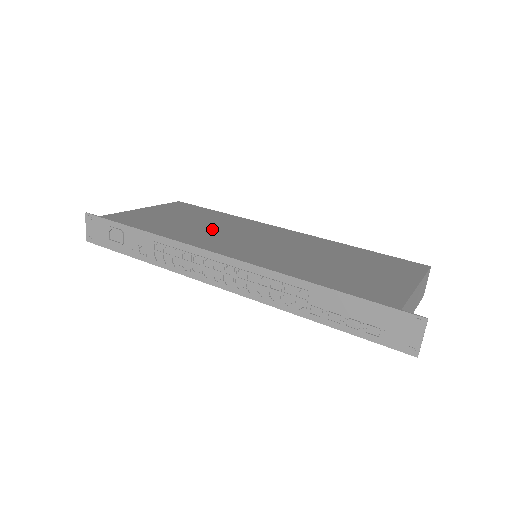
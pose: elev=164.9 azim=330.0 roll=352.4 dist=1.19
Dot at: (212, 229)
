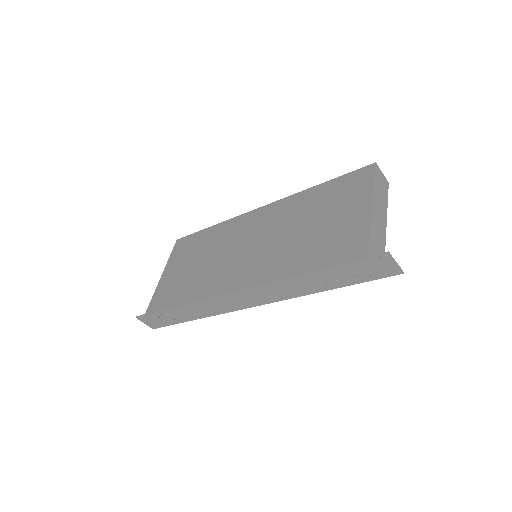
Dot at: (214, 261)
